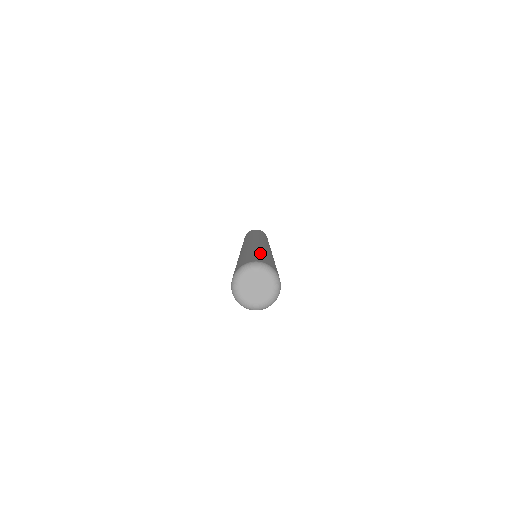
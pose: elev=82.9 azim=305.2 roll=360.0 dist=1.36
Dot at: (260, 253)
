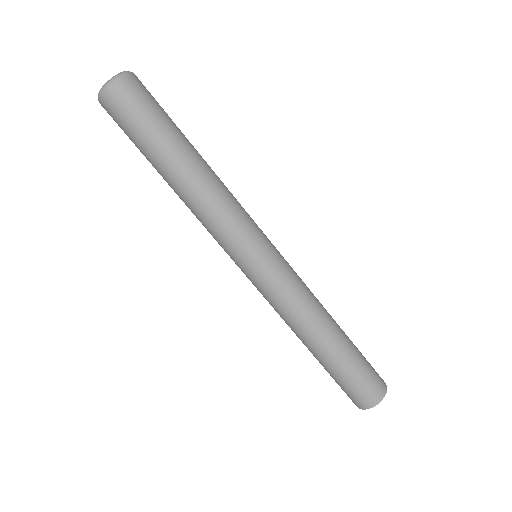
Dot at: occluded
